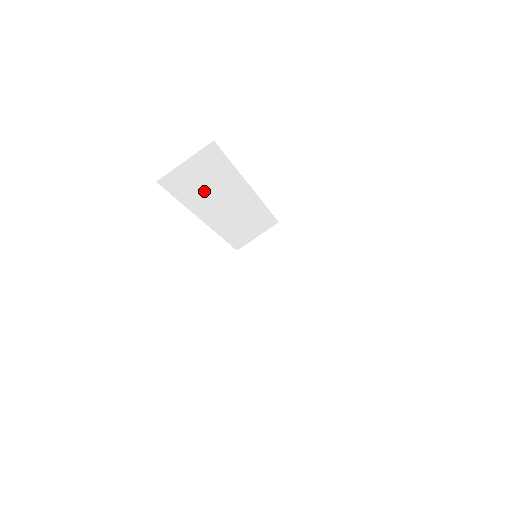
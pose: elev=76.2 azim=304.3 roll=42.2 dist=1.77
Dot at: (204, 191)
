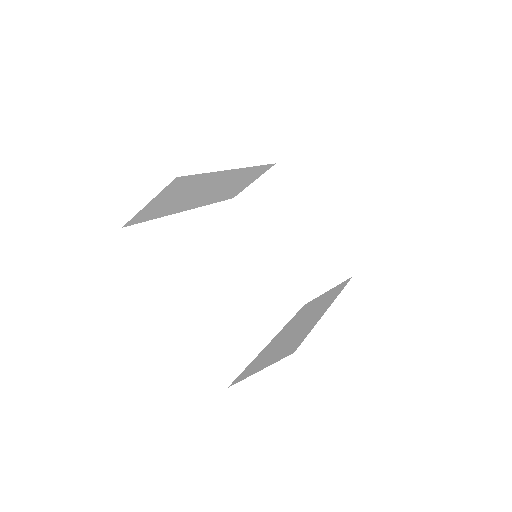
Dot at: (180, 200)
